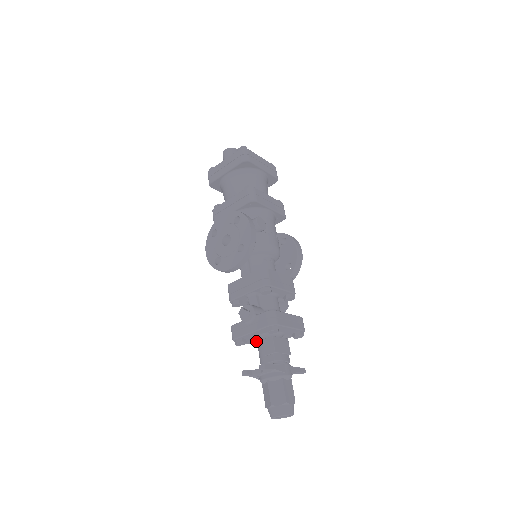
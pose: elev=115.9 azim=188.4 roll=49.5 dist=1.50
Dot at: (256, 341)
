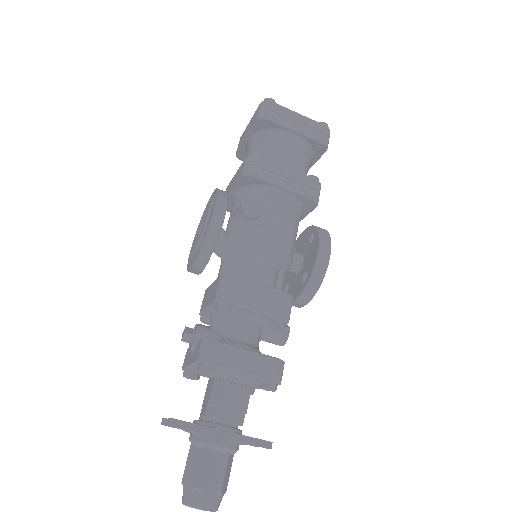
Dot at: occluded
